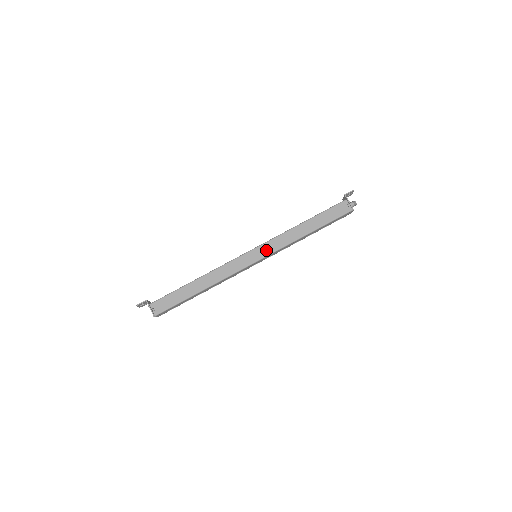
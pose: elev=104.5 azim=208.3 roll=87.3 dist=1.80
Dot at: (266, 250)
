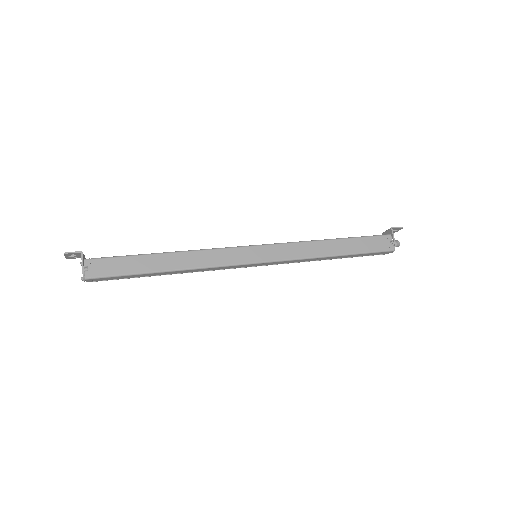
Dot at: (273, 254)
